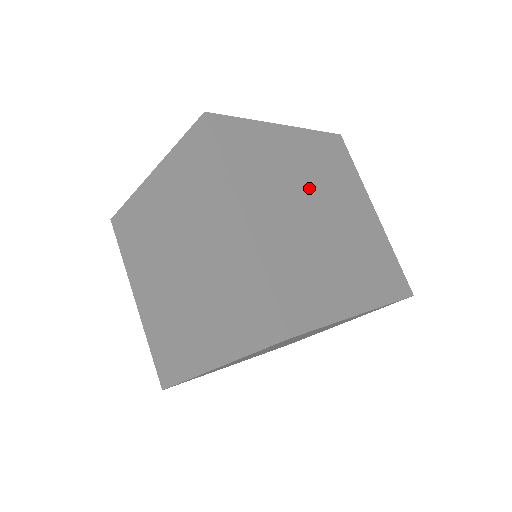
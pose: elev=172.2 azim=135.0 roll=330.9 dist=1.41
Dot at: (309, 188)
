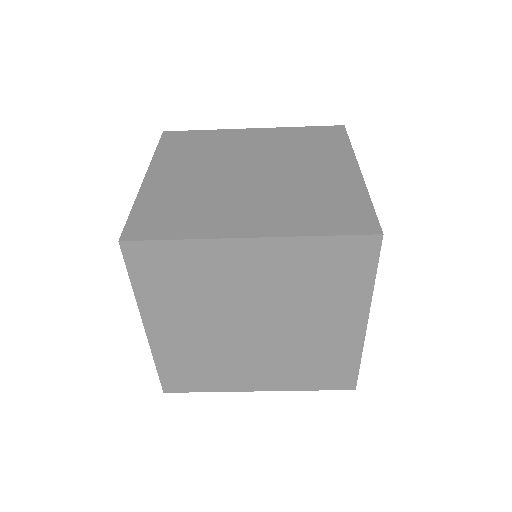
Dot at: (251, 159)
